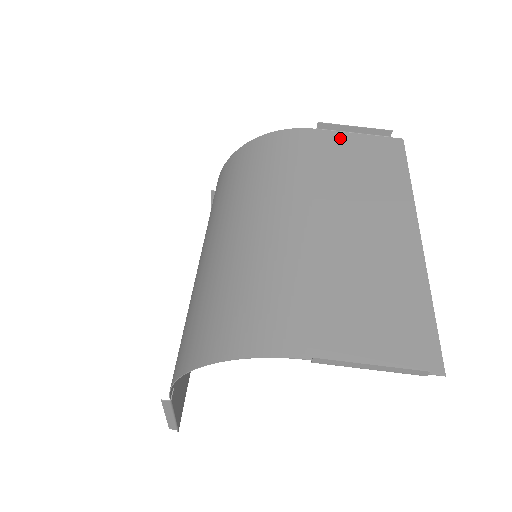
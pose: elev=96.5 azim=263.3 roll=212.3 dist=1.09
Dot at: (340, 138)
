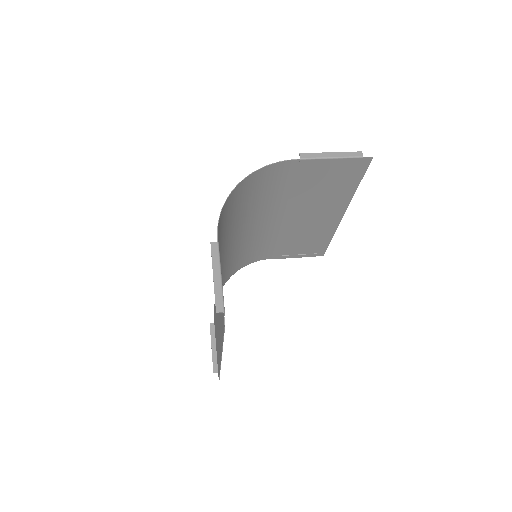
Dot at: (287, 254)
